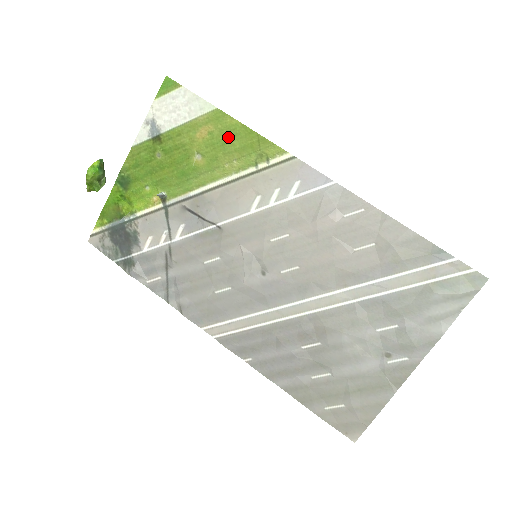
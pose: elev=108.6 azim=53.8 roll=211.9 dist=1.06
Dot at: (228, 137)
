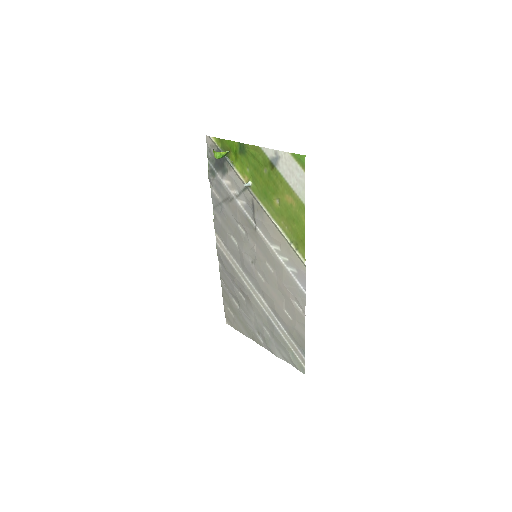
Dot at: (295, 219)
